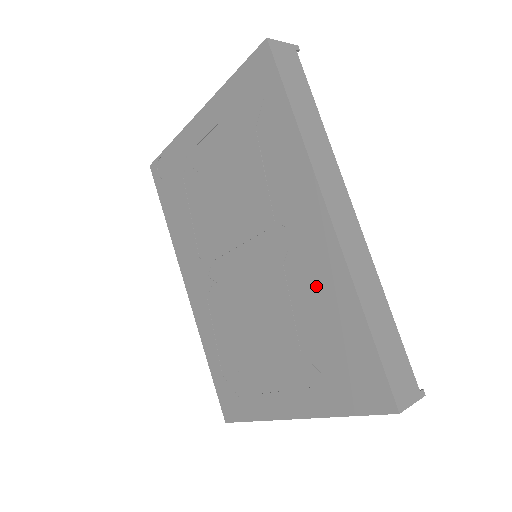
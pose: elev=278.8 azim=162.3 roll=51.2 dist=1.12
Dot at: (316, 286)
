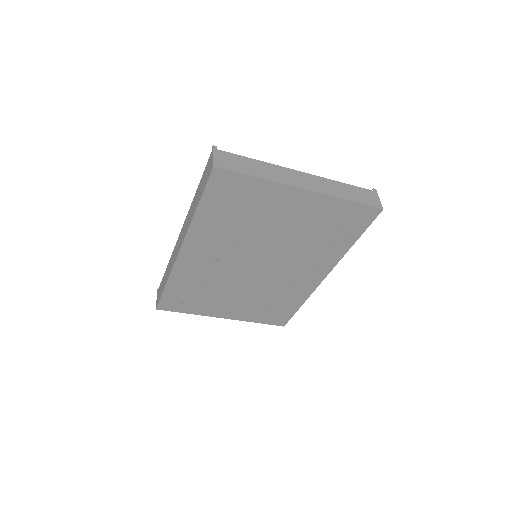
Dot at: (291, 291)
